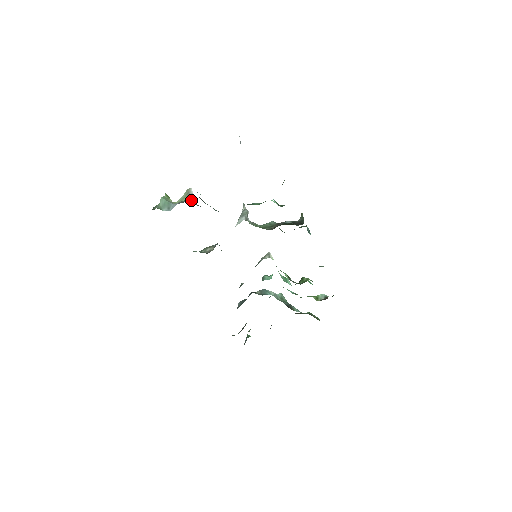
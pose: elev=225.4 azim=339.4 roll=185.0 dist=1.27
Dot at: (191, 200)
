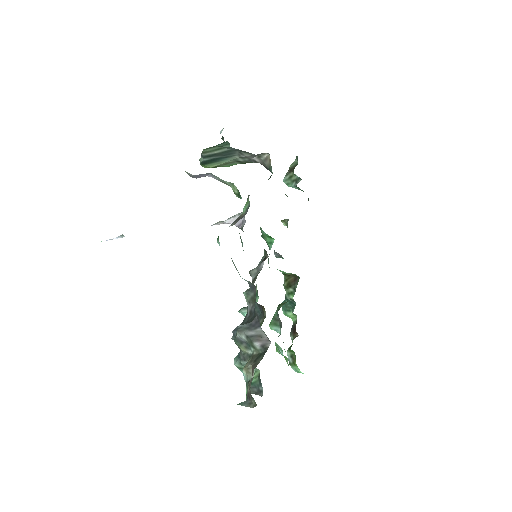
Dot at: occluded
